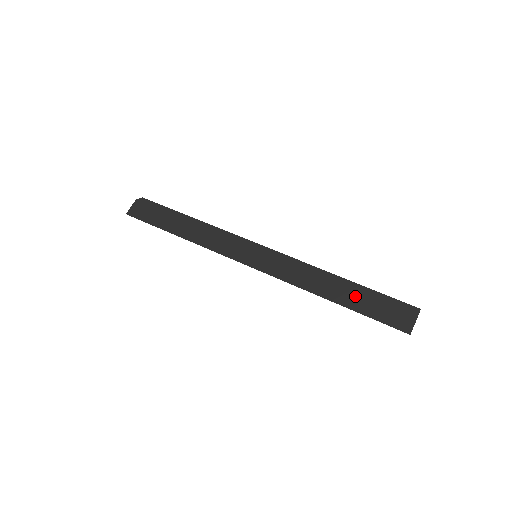
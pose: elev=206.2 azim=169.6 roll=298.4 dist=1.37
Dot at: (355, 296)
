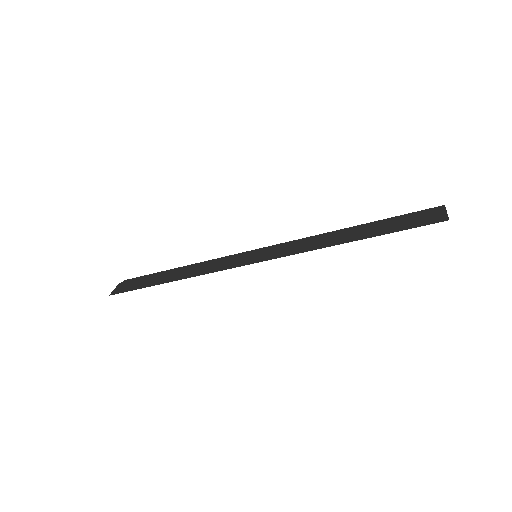
Dot at: (373, 229)
